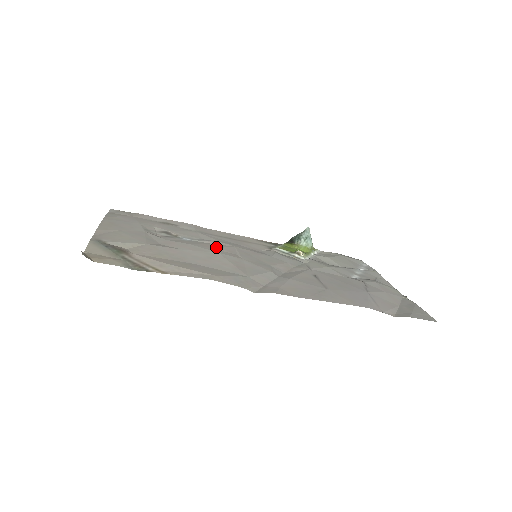
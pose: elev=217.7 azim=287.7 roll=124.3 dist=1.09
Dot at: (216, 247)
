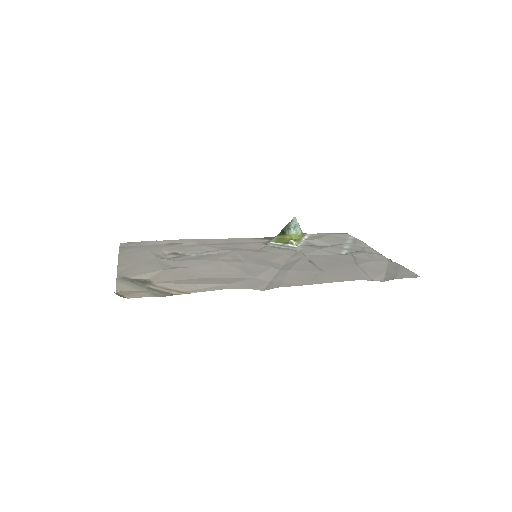
Dot at: (220, 256)
